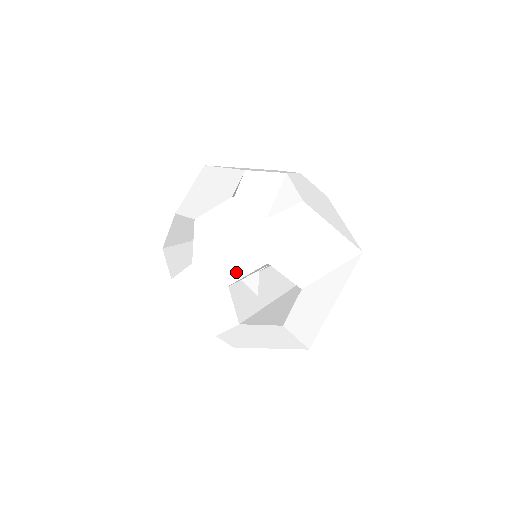
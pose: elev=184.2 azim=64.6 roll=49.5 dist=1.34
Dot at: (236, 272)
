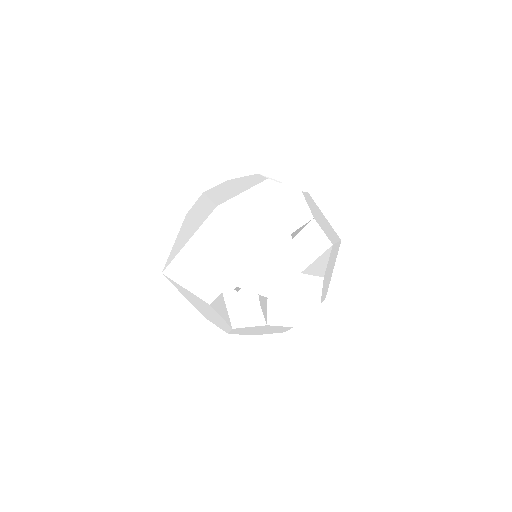
Dot at: (299, 318)
